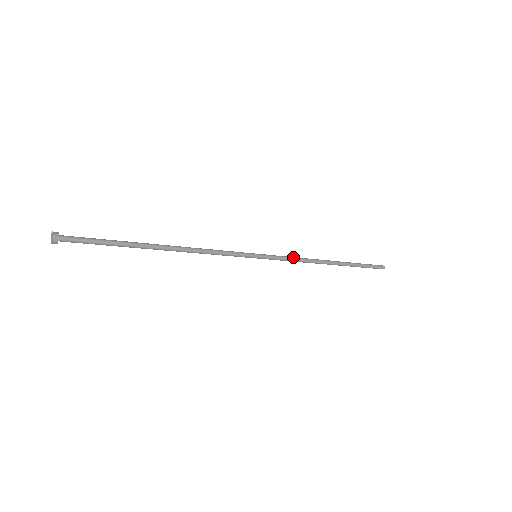
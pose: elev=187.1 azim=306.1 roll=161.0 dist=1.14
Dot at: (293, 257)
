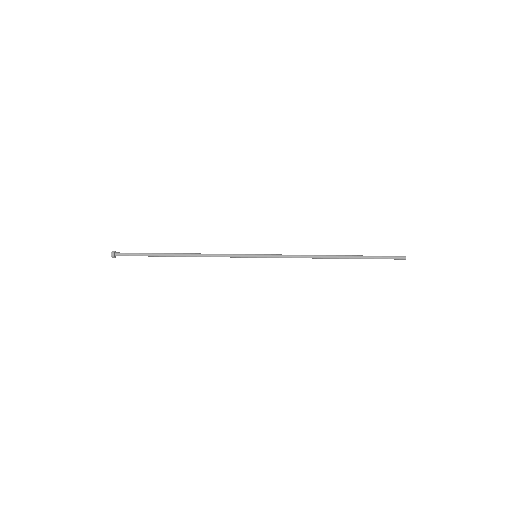
Dot at: occluded
